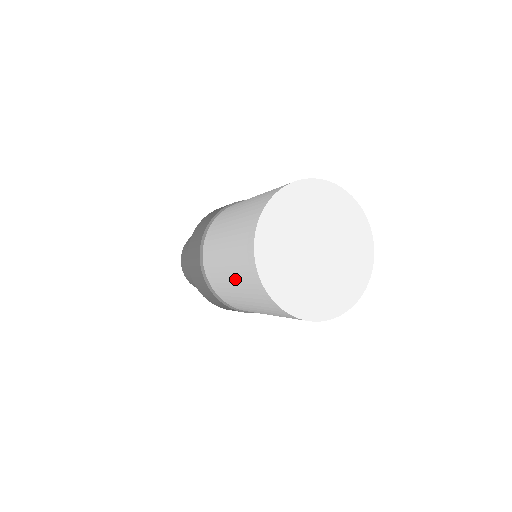
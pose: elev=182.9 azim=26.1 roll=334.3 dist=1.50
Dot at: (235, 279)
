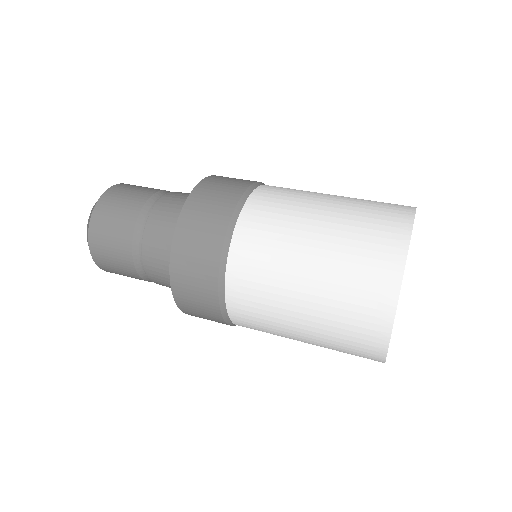
Dot at: occluded
